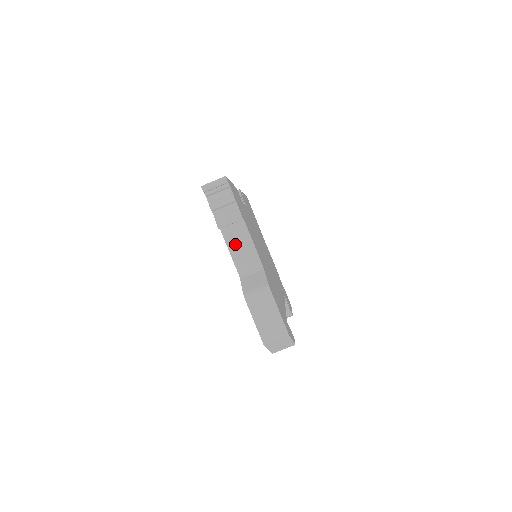
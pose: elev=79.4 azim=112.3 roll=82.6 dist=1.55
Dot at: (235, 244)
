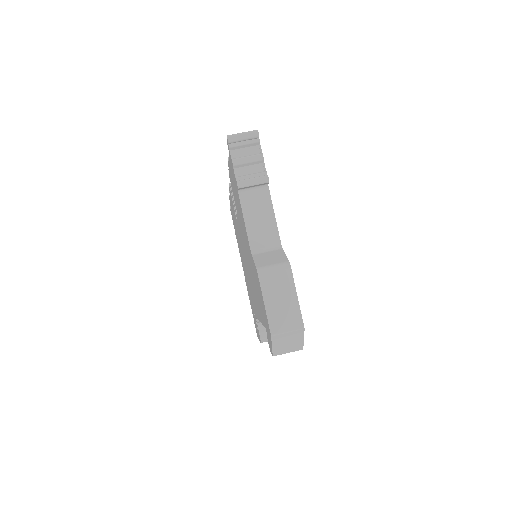
Dot at: (253, 212)
